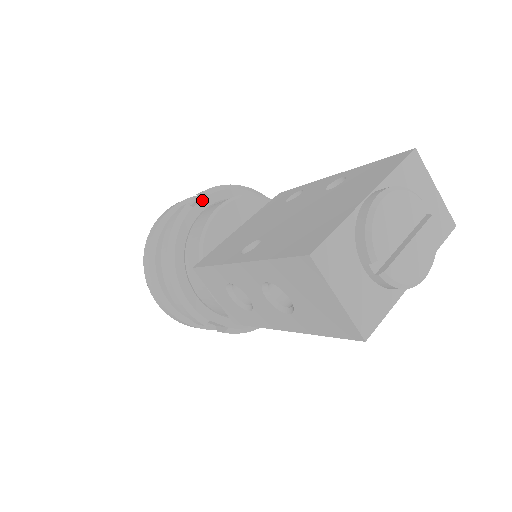
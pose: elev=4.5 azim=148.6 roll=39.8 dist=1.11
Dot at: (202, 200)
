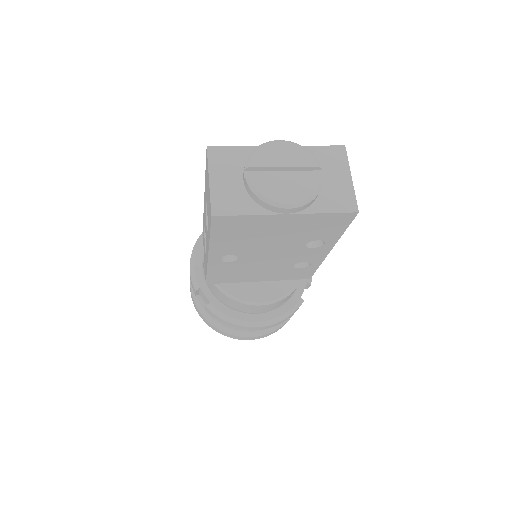
Dot at: occluded
